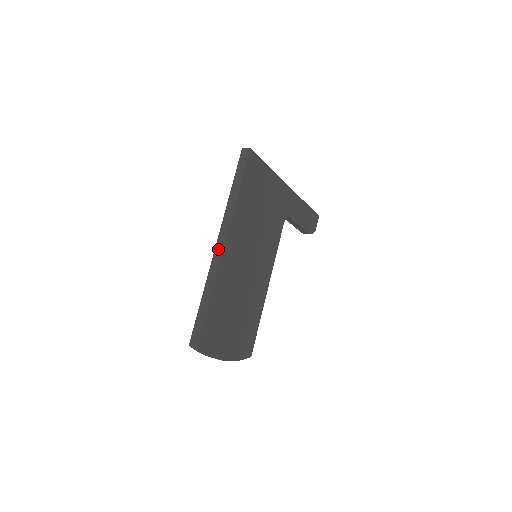
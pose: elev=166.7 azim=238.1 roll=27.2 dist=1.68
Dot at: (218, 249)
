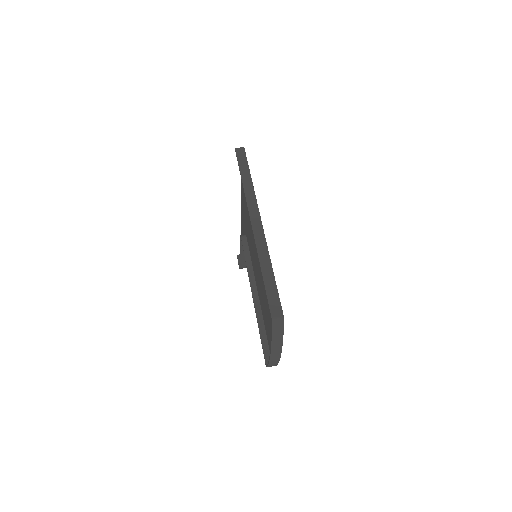
Dot at: (256, 226)
